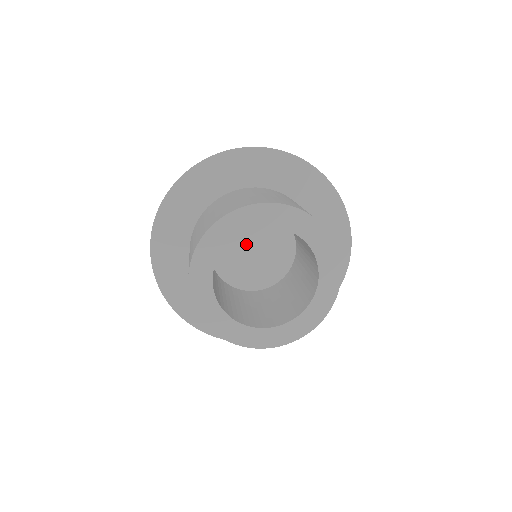
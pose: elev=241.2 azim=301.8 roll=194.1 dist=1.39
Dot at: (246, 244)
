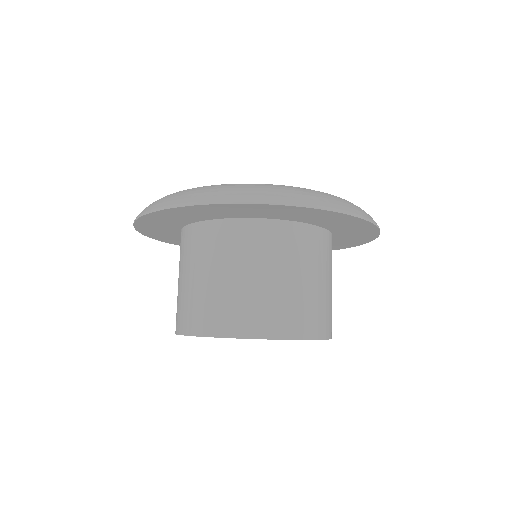
Dot at: occluded
